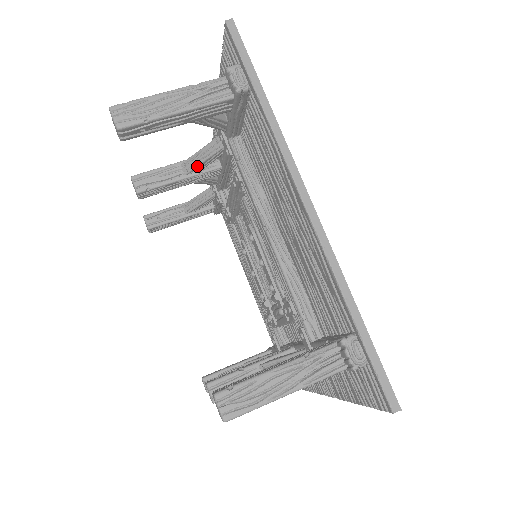
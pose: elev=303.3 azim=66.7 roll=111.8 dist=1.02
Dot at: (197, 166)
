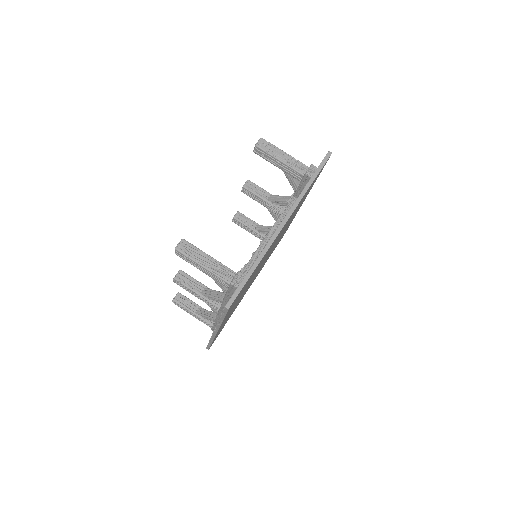
Dot at: (275, 200)
